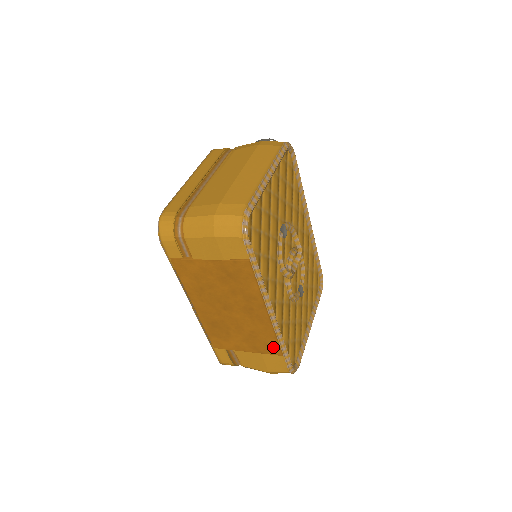
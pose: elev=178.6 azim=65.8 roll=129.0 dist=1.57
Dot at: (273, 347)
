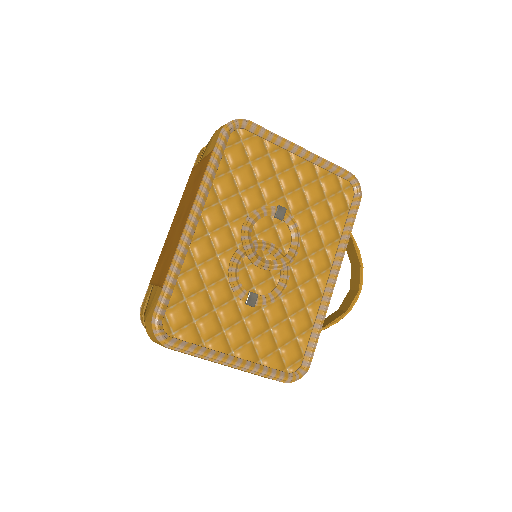
Dot at: (166, 272)
